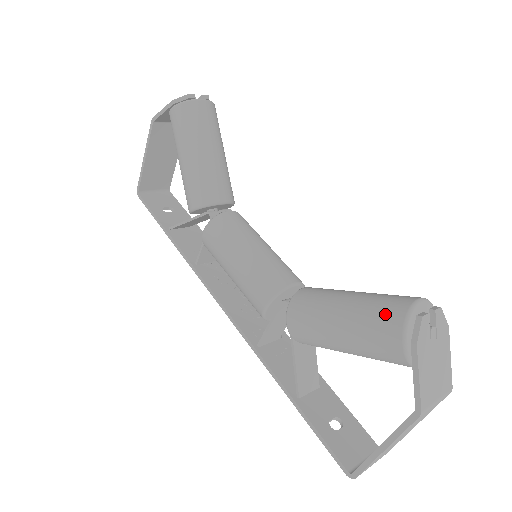
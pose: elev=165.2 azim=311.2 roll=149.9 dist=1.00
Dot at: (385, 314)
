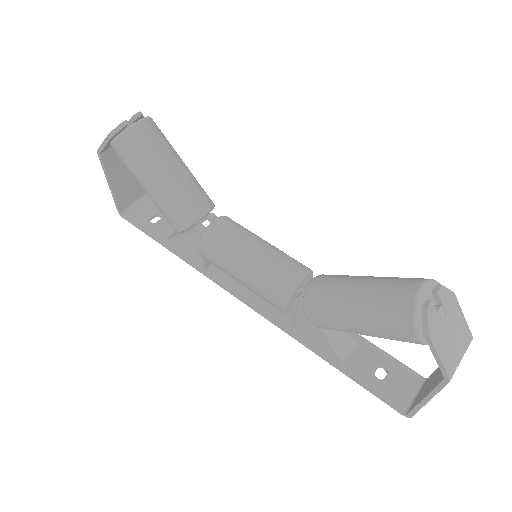
Dot at: (392, 311)
